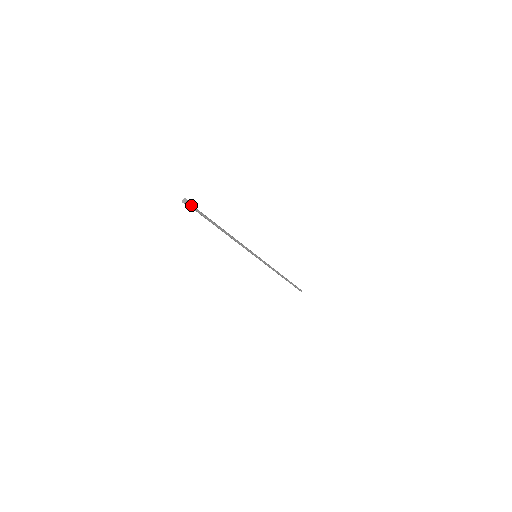
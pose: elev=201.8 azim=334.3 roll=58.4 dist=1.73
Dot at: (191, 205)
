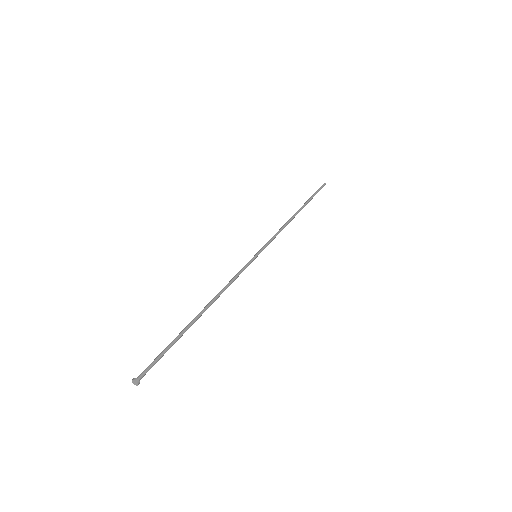
Dot at: (146, 372)
